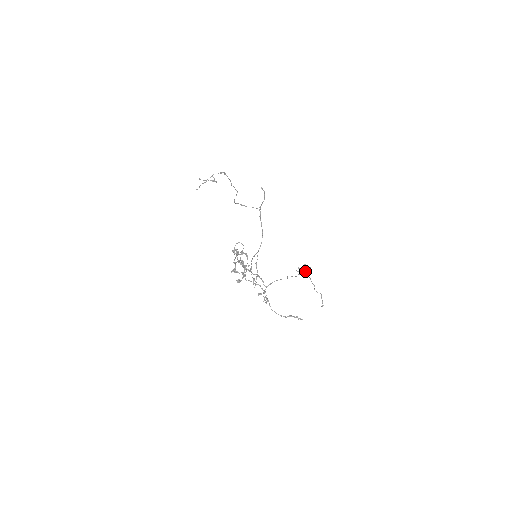
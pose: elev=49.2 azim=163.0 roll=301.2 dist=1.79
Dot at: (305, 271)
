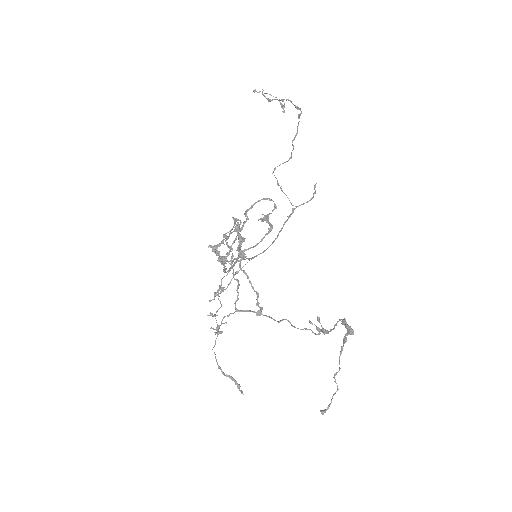
Dot at: (326, 331)
